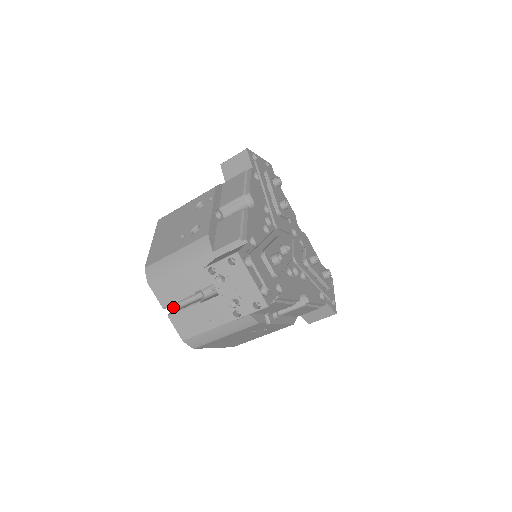
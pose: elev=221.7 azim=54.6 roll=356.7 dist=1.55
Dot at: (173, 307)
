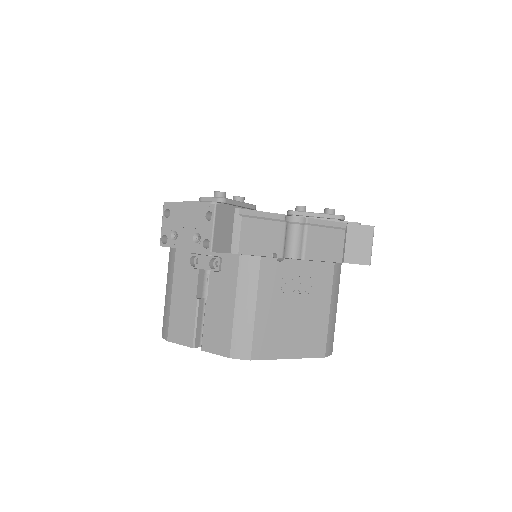
Dot at: occluded
